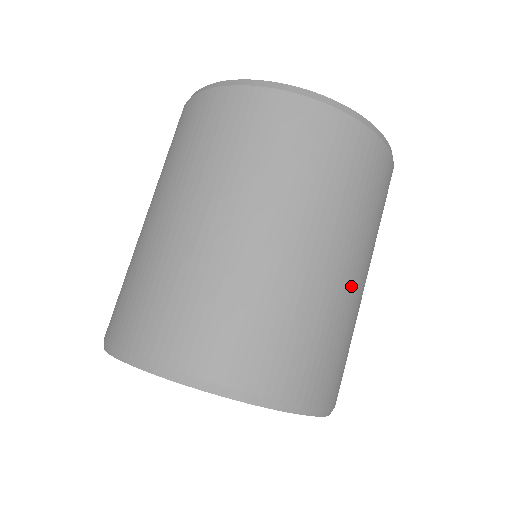
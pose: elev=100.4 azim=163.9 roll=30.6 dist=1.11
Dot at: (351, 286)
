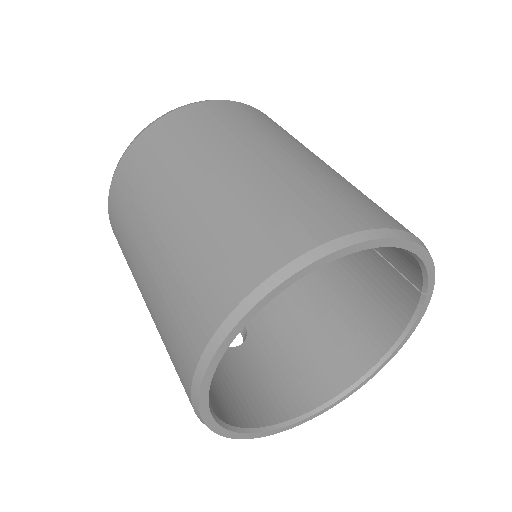
Dot at: (291, 160)
